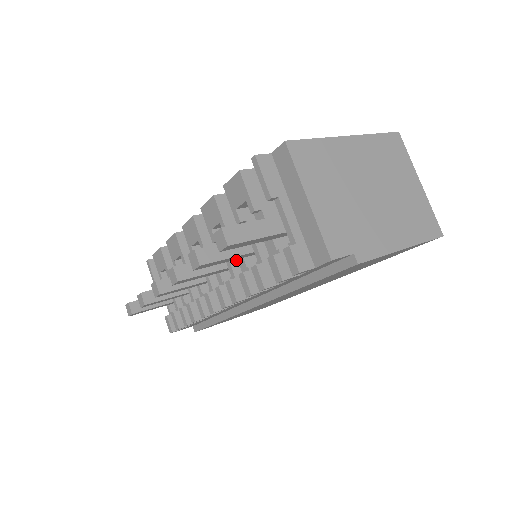
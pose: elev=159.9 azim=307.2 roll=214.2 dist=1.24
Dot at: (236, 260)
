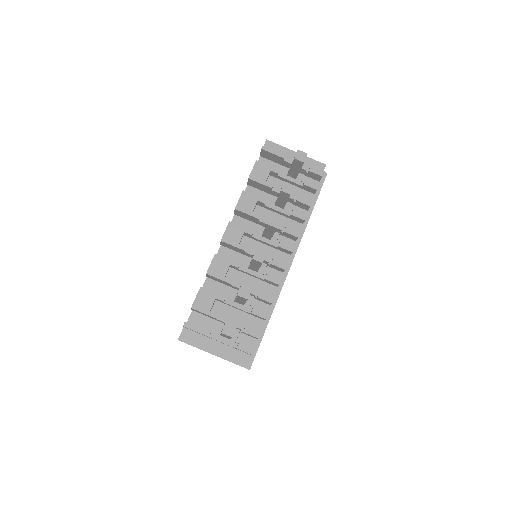
Dot at: occluded
